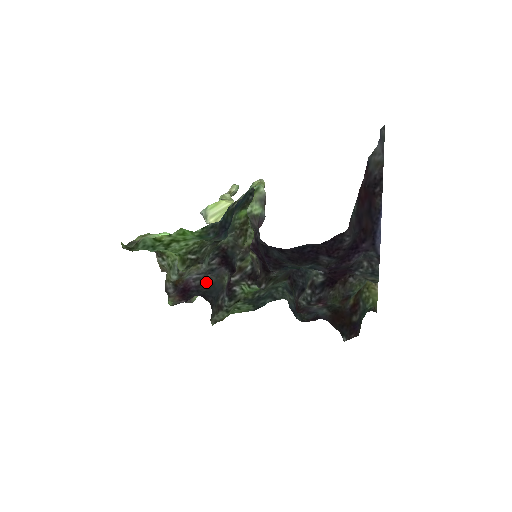
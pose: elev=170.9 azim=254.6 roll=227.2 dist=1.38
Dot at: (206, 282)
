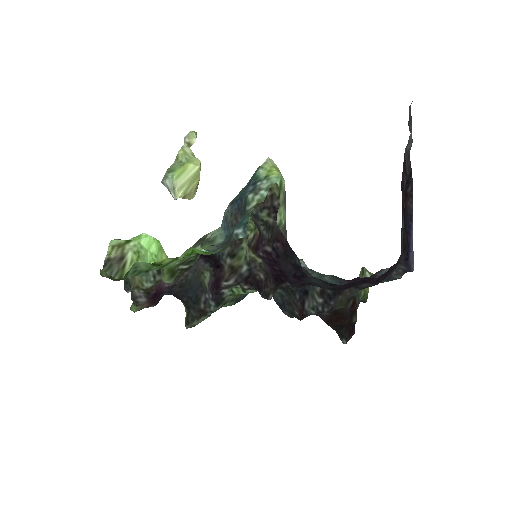
Dot at: (181, 280)
